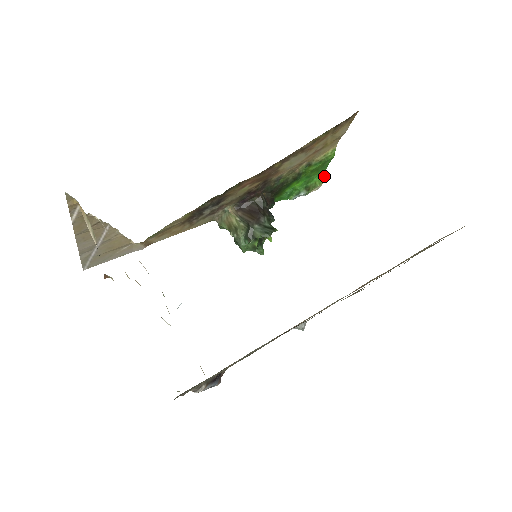
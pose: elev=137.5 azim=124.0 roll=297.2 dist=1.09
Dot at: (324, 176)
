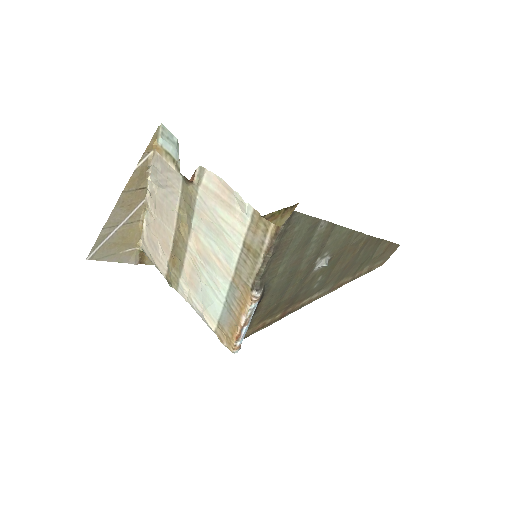
Dot at: occluded
